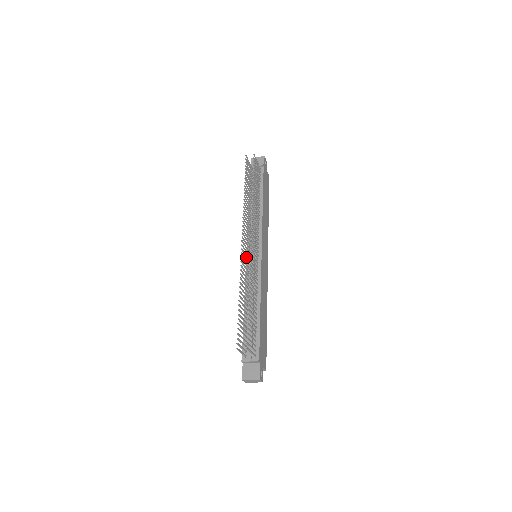
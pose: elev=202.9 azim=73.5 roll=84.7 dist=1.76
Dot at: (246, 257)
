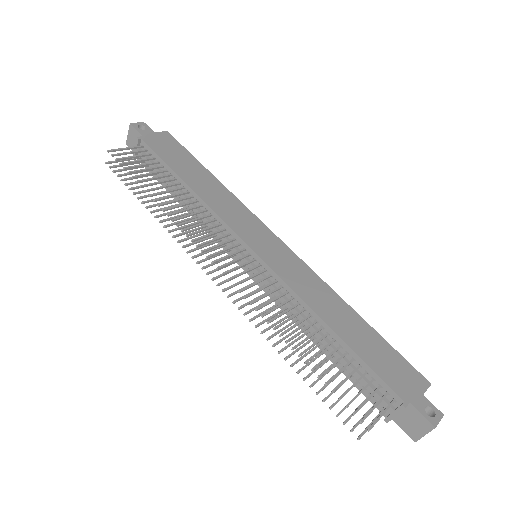
Dot at: occluded
